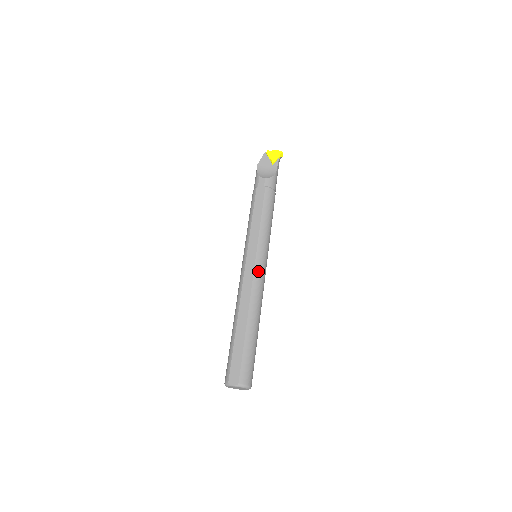
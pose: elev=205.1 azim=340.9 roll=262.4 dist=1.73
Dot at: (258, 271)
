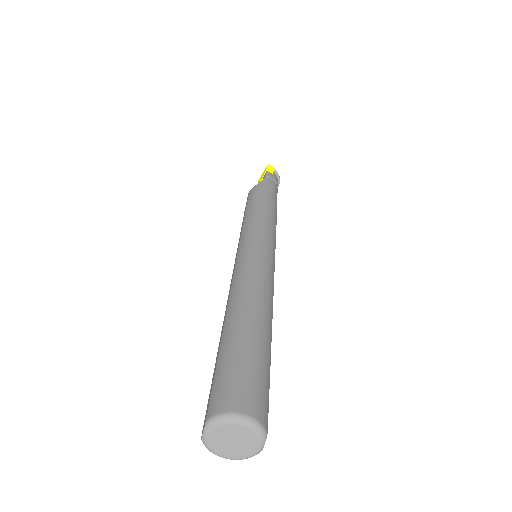
Dot at: (241, 259)
